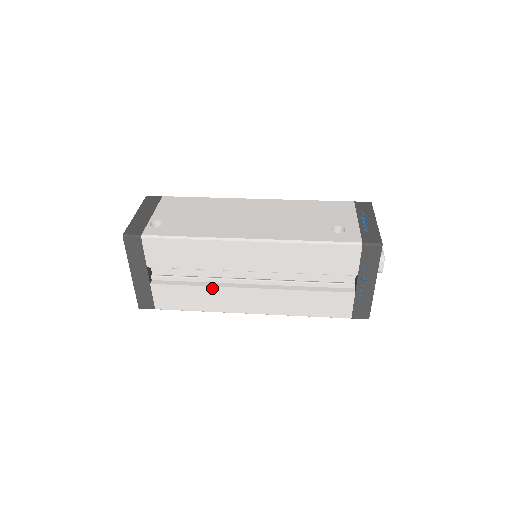
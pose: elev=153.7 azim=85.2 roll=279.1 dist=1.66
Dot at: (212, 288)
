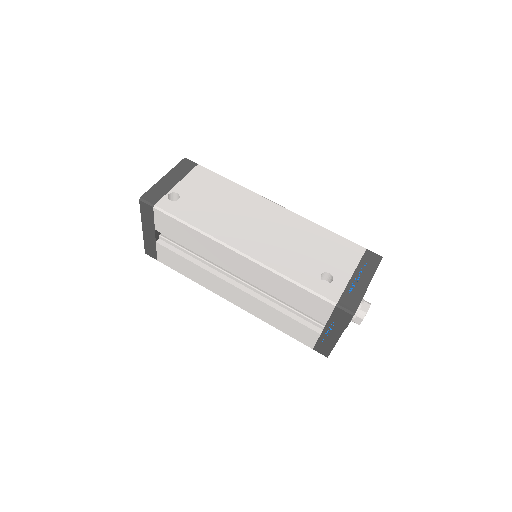
Dot at: (203, 270)
